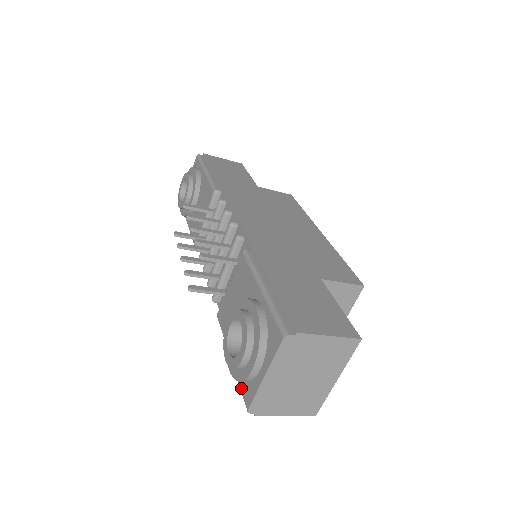
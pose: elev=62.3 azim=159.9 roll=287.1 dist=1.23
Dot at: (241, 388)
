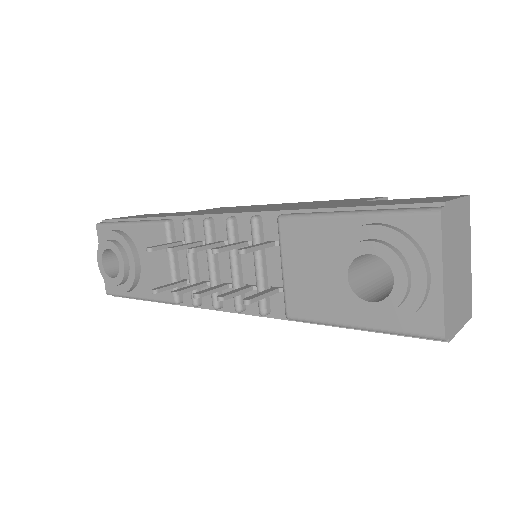
Dot at: (410, 331)
